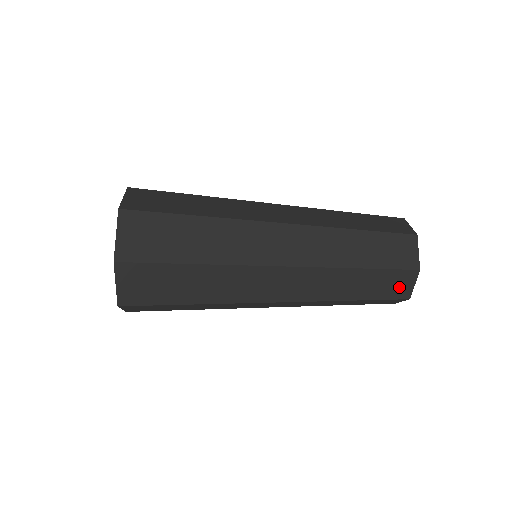
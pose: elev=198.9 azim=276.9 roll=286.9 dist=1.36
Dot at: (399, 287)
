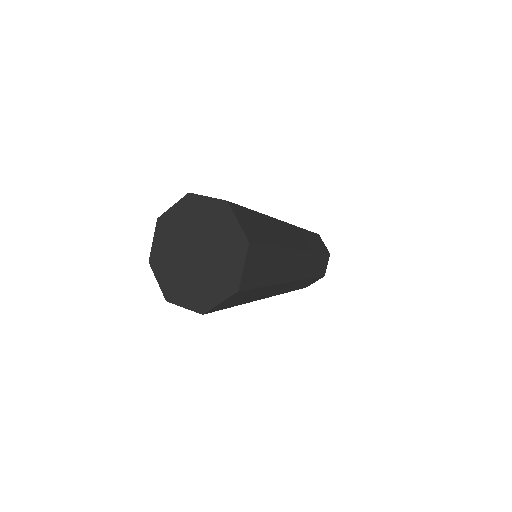
Dot at: occluded
